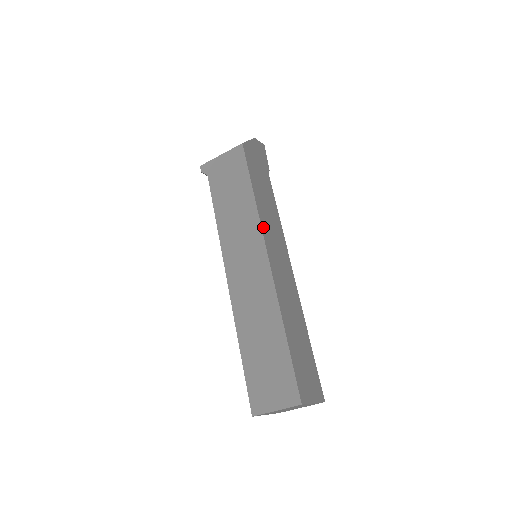
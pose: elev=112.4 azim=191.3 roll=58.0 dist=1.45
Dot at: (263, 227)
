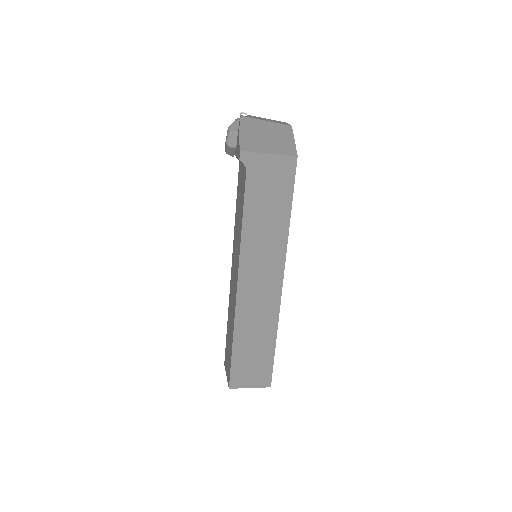
Dot at: (286, 251)
